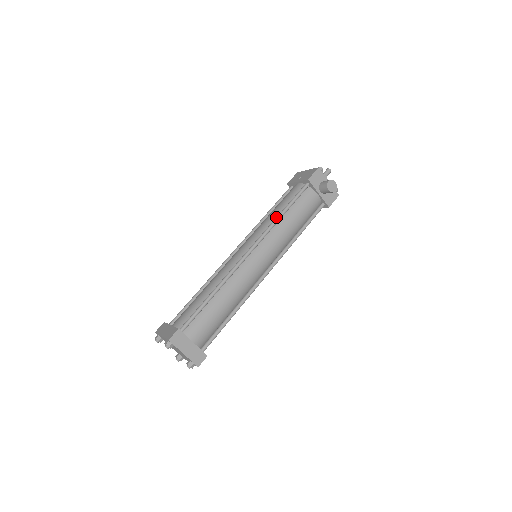
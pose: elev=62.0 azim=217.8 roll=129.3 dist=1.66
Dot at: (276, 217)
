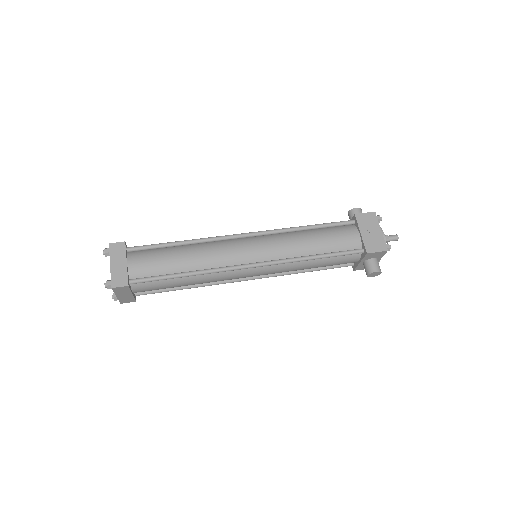
Dot at: (305, 257)
